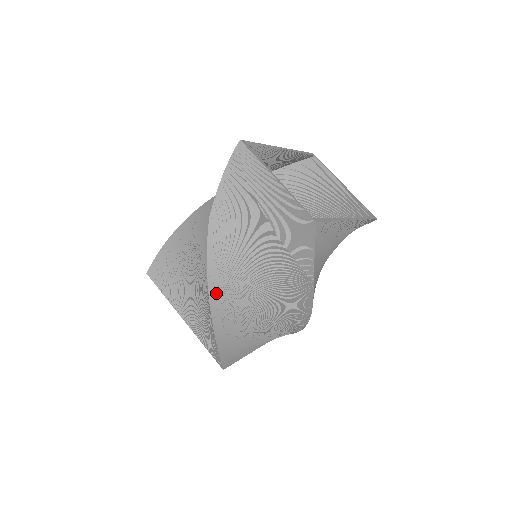
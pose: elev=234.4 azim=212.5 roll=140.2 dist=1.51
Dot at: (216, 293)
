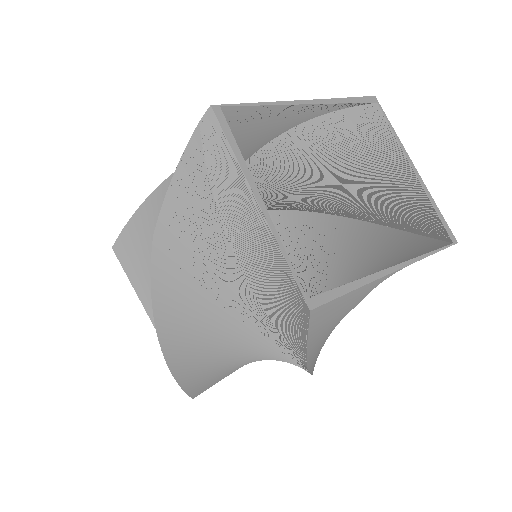
Dot at: (169, 334)
